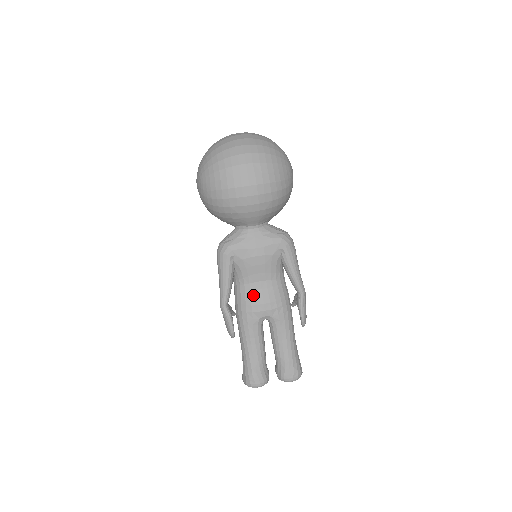
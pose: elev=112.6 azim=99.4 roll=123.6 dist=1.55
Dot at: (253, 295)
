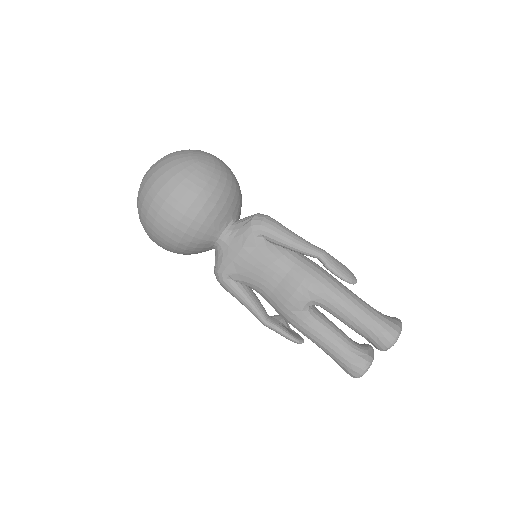
Dot at: (277, 295)
